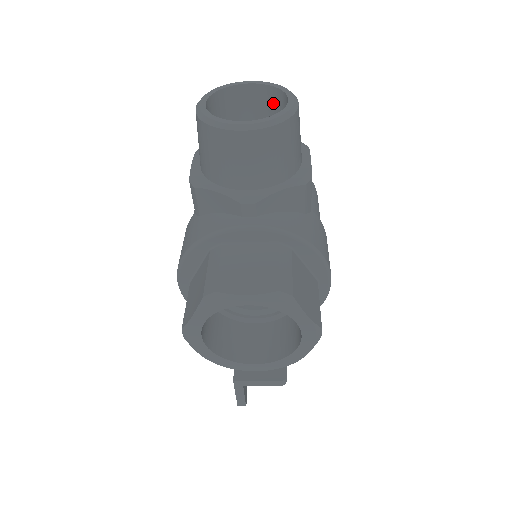
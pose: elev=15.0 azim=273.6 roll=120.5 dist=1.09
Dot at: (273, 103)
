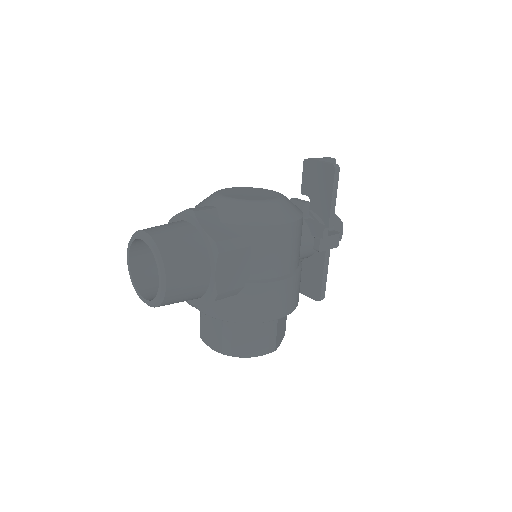
Dot at: occluded
